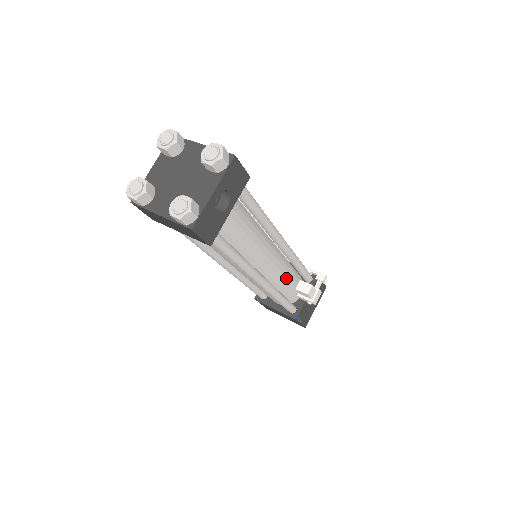
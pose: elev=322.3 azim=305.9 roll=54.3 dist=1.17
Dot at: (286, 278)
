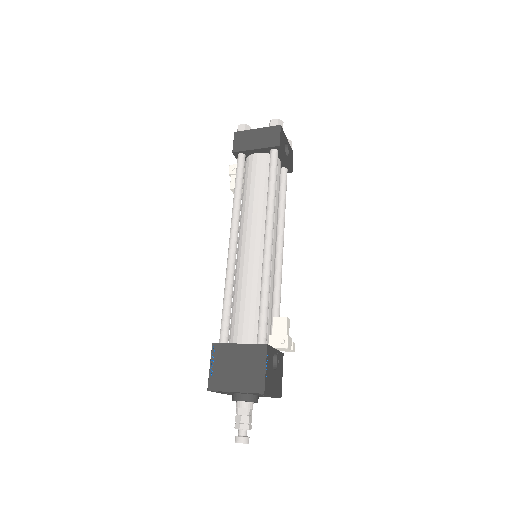
Dot at: (272, 291)
